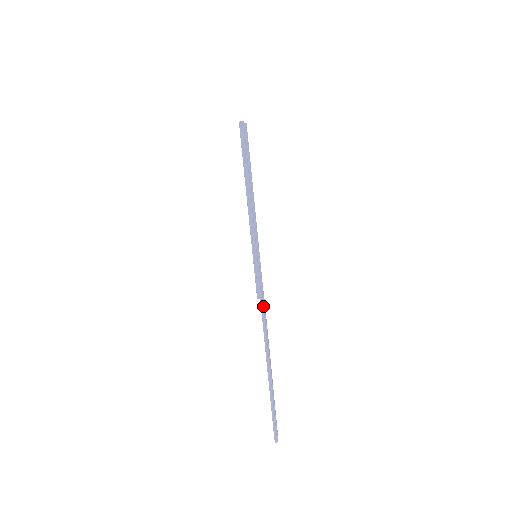
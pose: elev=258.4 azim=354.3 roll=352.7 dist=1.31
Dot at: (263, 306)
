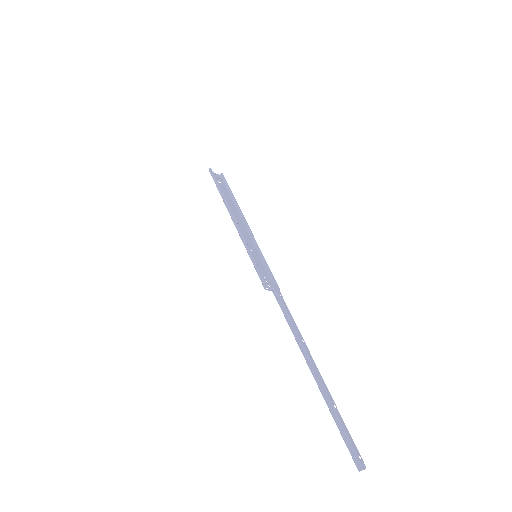
Dot at: (278, 297)
